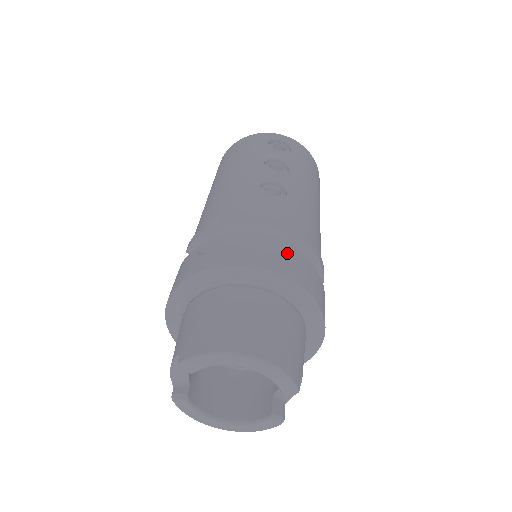
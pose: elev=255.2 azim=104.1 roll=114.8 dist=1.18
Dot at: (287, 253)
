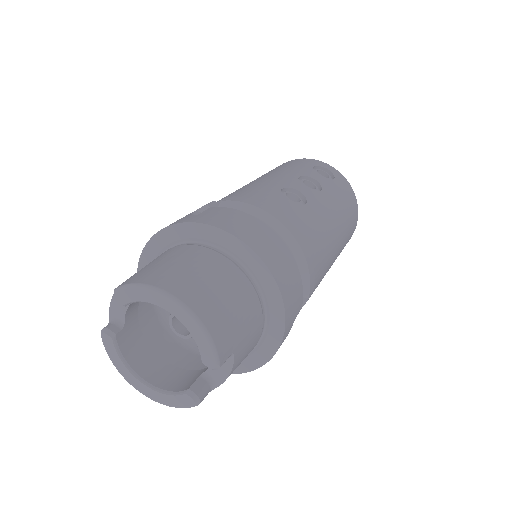
Dot at: (272, 240)
